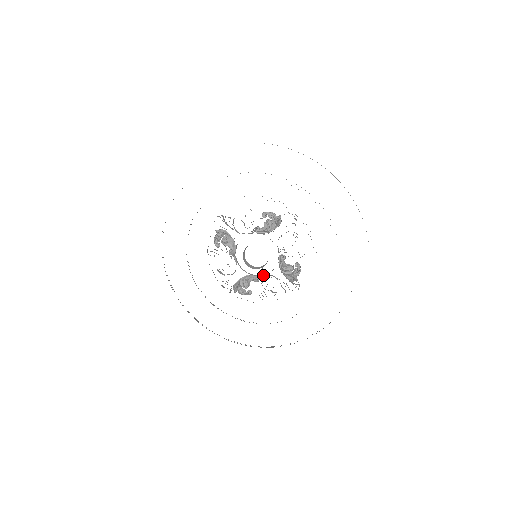
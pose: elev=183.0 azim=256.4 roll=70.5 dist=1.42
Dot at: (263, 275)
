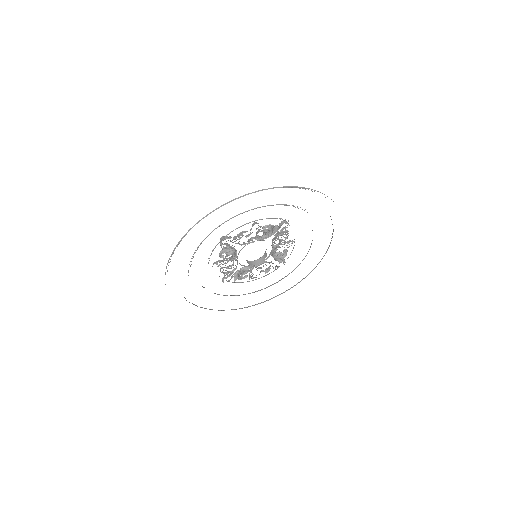
Dot at: (258, 264)
